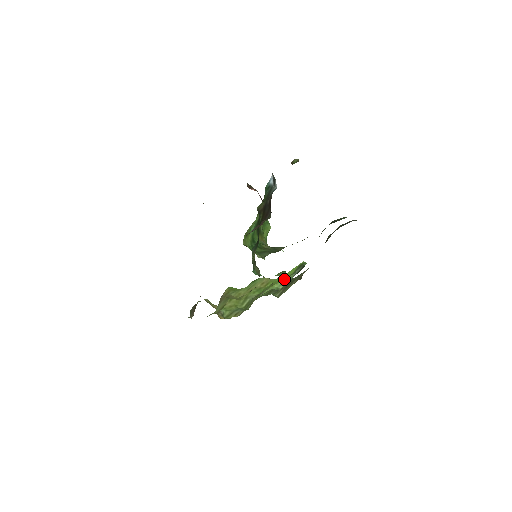
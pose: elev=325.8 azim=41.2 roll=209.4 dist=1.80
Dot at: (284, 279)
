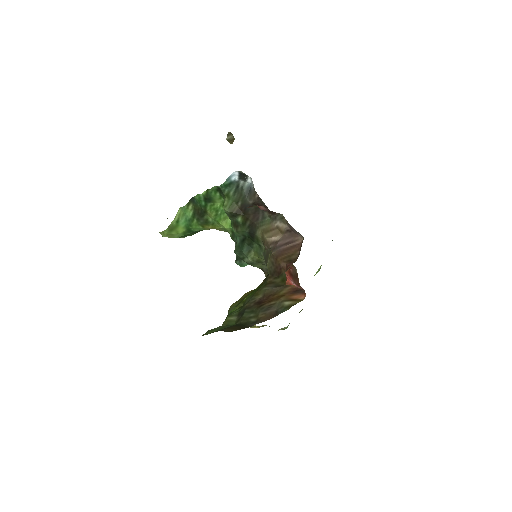
Dot at: occluded
